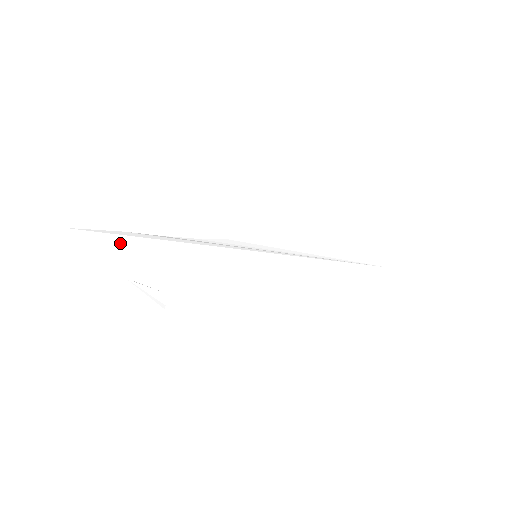
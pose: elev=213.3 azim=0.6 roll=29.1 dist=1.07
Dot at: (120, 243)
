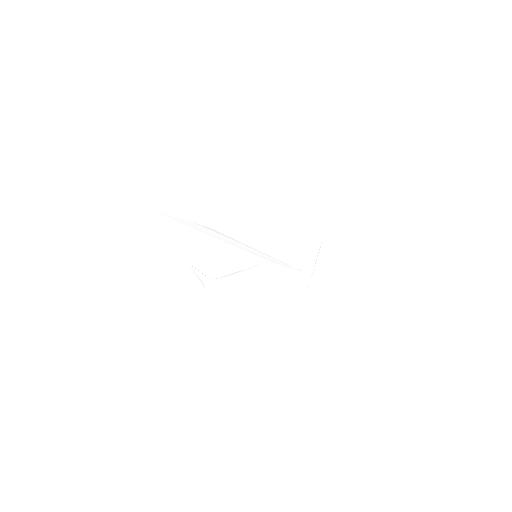
Dot at: (188, 233)
